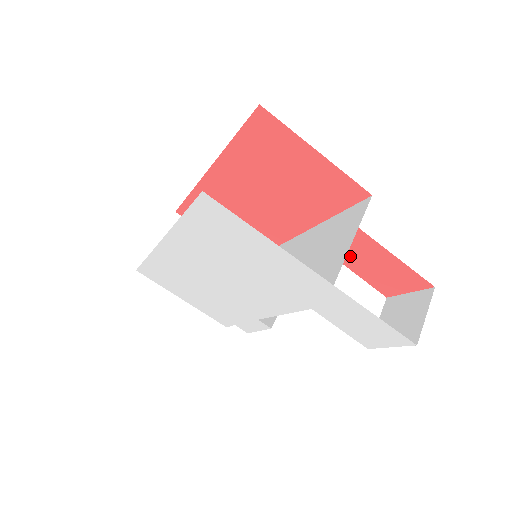
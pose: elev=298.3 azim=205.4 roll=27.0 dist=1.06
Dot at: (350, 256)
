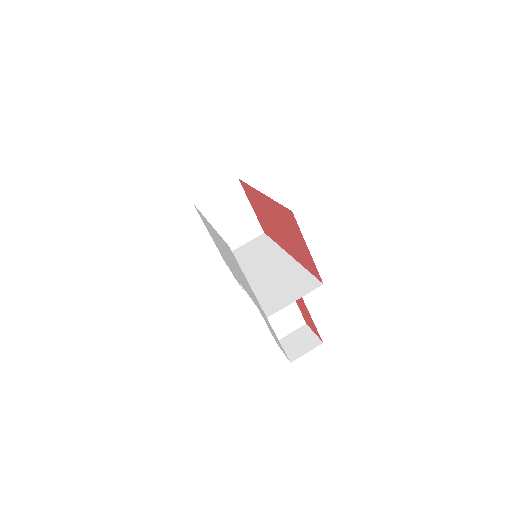
Dot at: occluded
